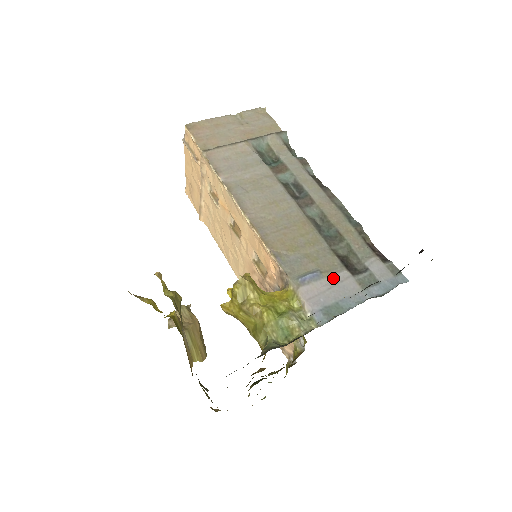
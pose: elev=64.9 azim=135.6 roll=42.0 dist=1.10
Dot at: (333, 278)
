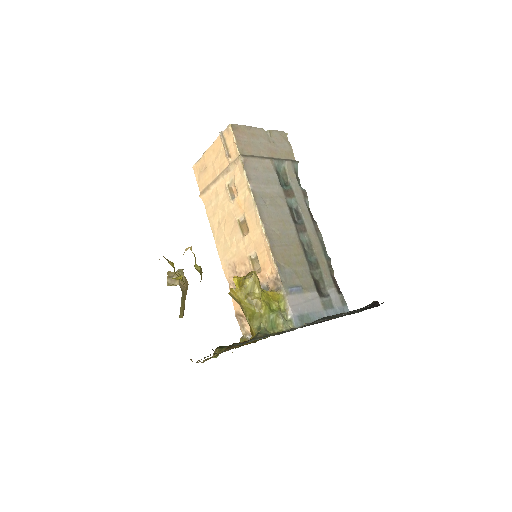
Dot at: (308, 295)
